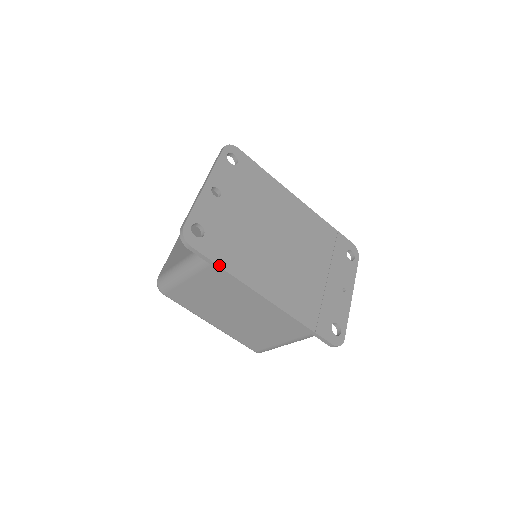
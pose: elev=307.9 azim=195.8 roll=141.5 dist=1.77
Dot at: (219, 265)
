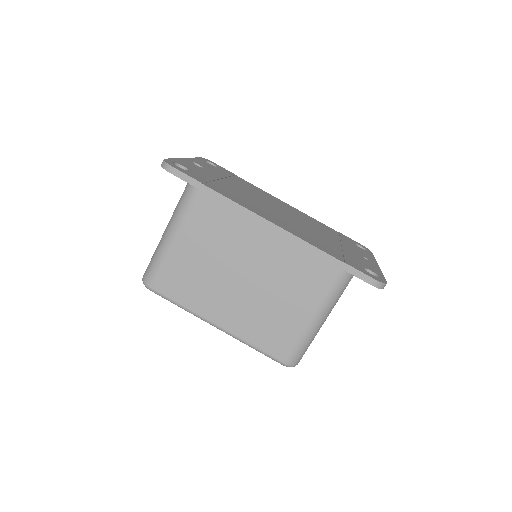
Dot at: (209, 187)
